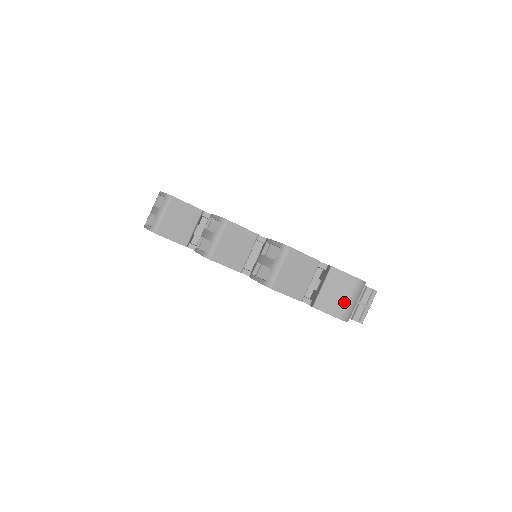
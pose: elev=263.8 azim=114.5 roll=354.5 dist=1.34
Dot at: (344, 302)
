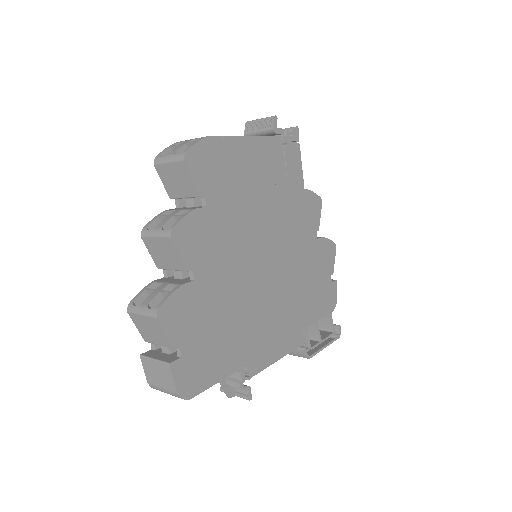
Dot at: (158, 384)
